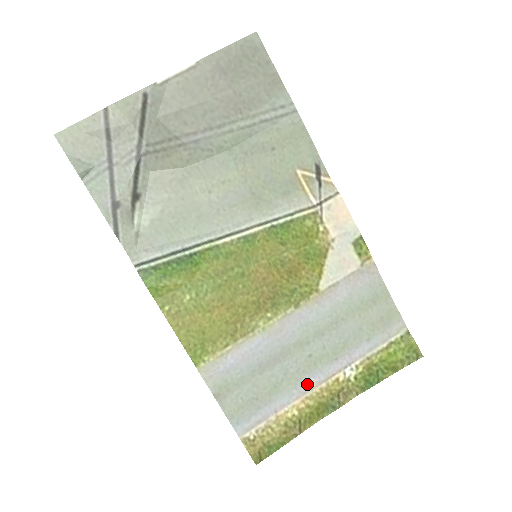
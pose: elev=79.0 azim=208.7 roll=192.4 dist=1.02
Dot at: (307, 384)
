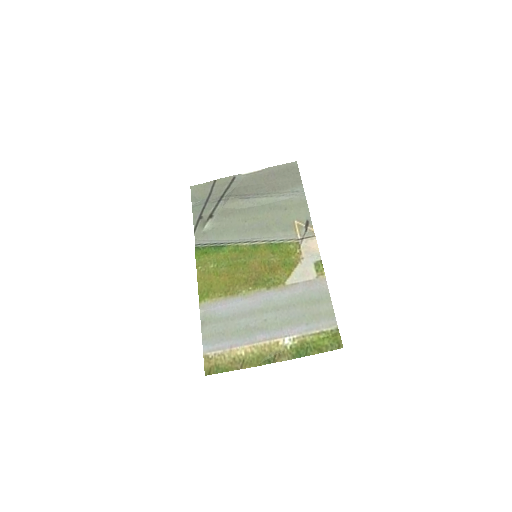
Dot at: (257, 337)
